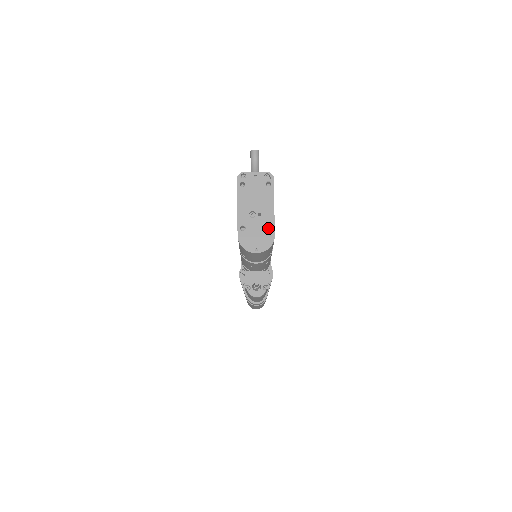
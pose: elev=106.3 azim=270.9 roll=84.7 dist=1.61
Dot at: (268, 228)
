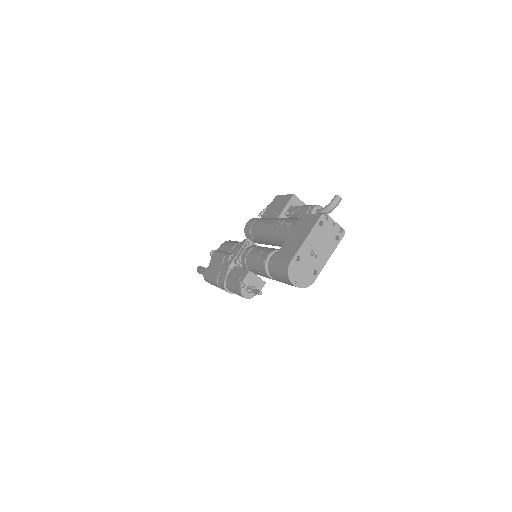
Dot at: occluded
